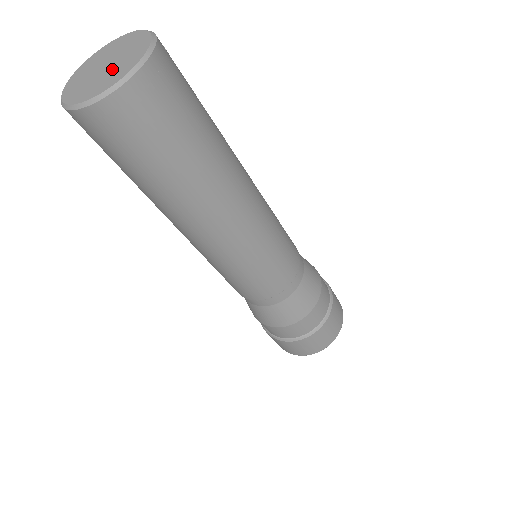
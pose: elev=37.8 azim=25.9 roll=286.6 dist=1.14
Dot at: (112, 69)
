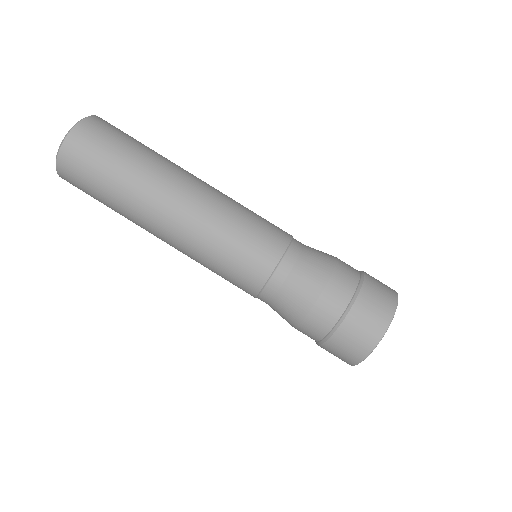
Dot at: occluded
